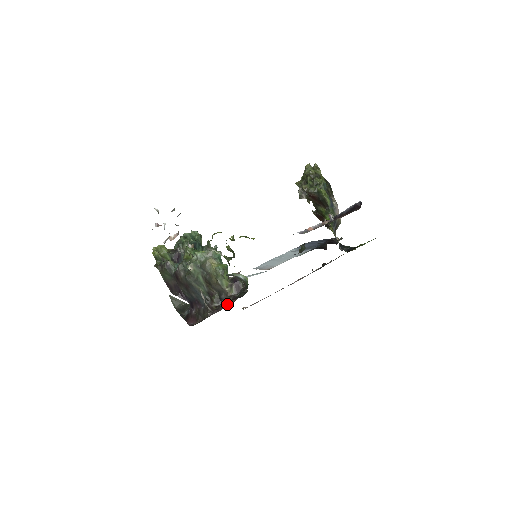
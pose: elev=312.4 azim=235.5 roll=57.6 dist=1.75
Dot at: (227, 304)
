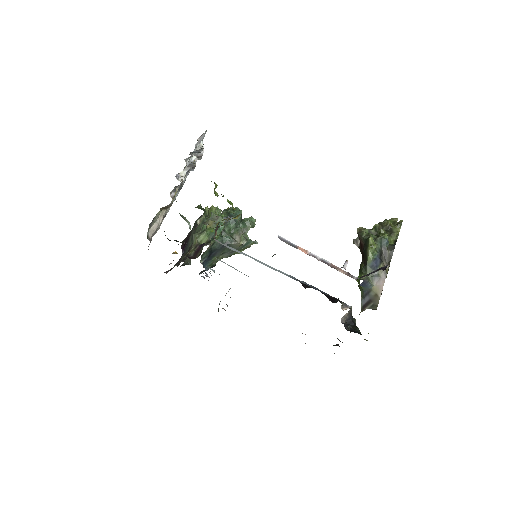
Dot at: (173, 253)
